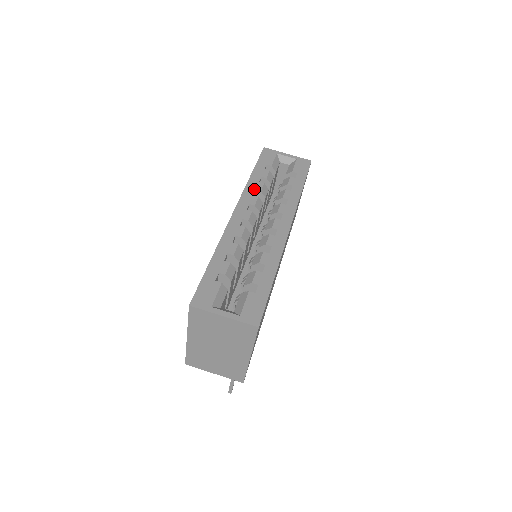
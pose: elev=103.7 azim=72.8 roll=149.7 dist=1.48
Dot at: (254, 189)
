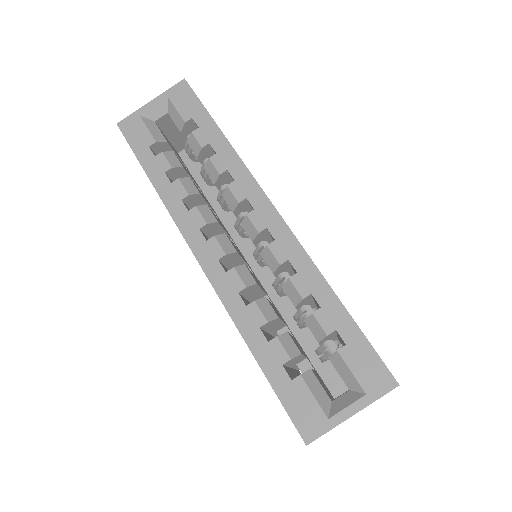
Dot at: (179, 201)
